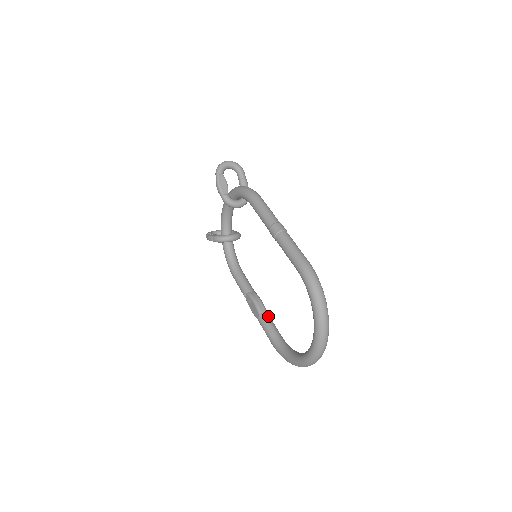
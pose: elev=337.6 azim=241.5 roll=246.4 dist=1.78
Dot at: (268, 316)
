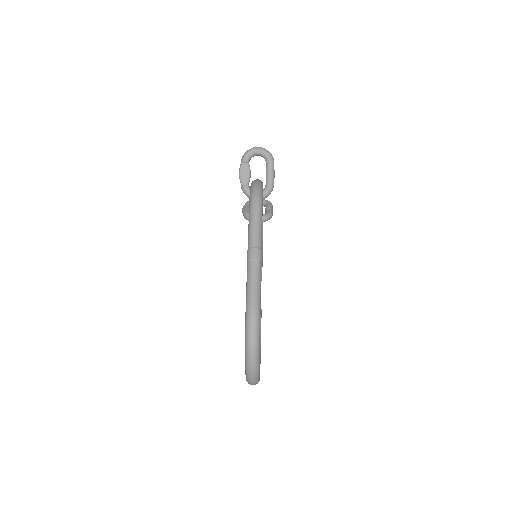
Dot at: occluded
